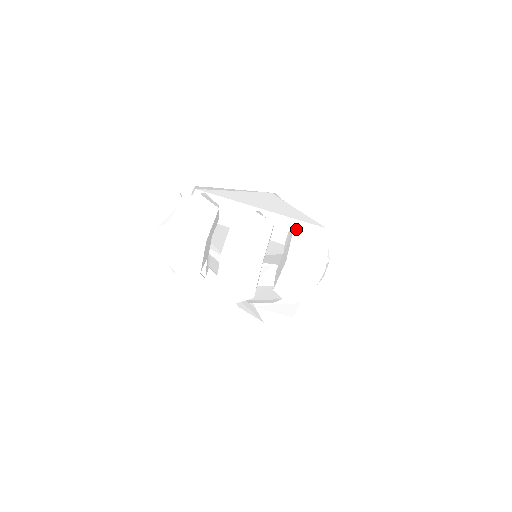
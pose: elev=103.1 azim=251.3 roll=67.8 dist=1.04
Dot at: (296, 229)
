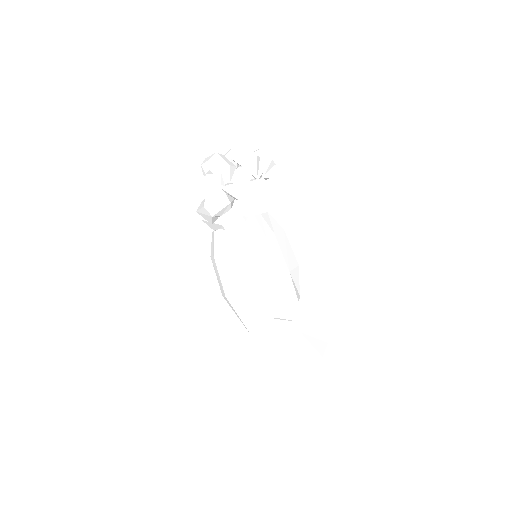
Dot at: occluded
